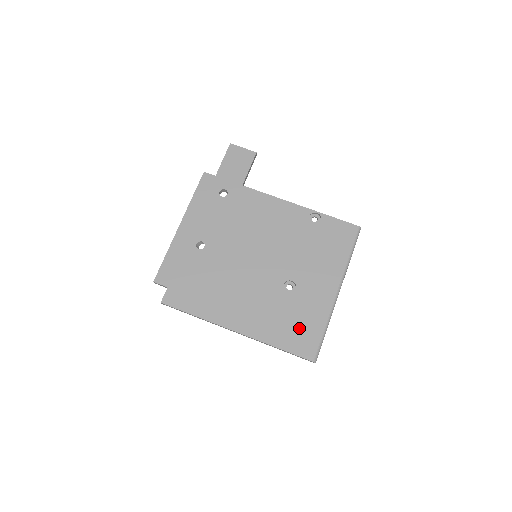
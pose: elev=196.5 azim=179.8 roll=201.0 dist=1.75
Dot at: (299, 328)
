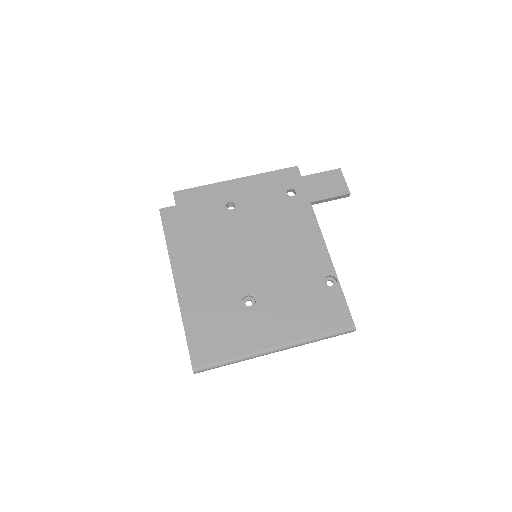
Dot at: (216, 336)
